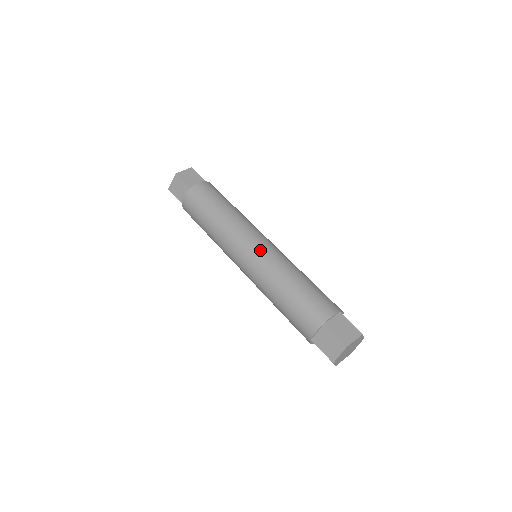
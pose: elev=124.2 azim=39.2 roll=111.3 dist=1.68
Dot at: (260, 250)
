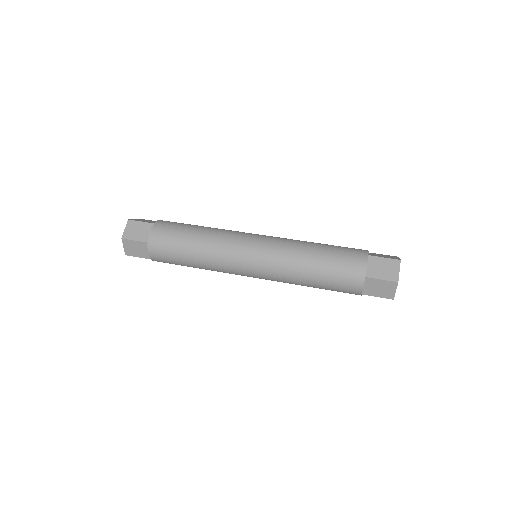
Dot at: (266, 237)
